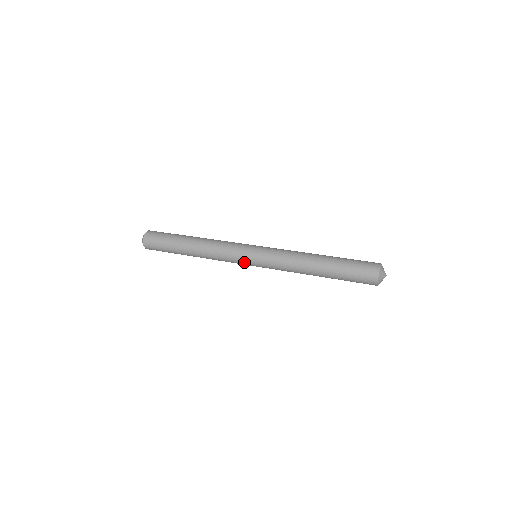
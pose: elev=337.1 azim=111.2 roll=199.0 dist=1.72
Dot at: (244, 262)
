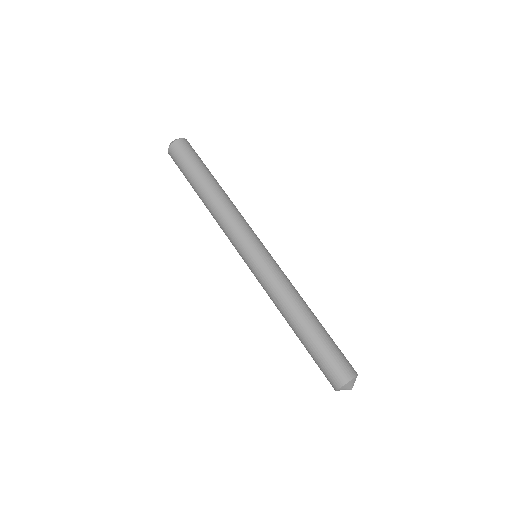
Dot at: (240, 255)
